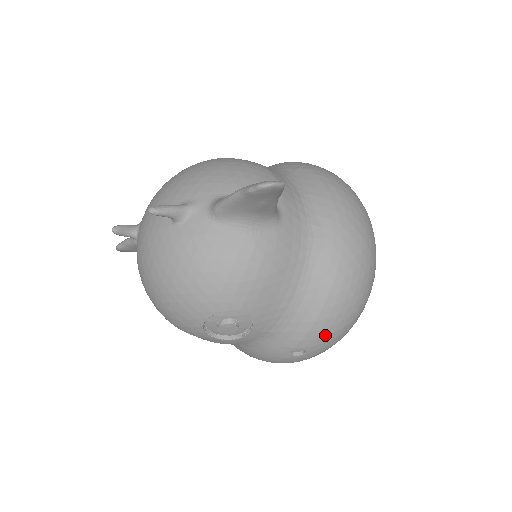
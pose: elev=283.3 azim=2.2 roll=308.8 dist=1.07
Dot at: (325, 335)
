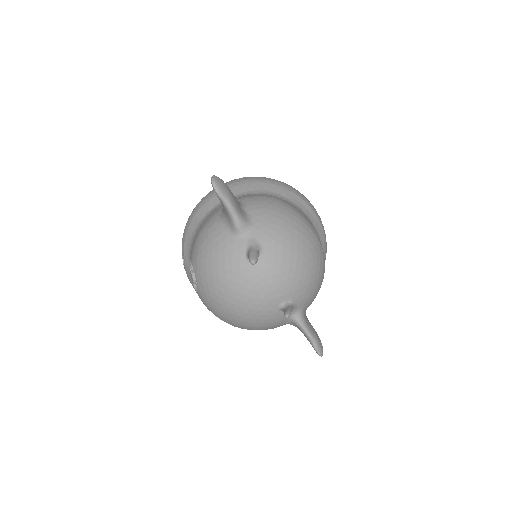
Dot at: occluded
